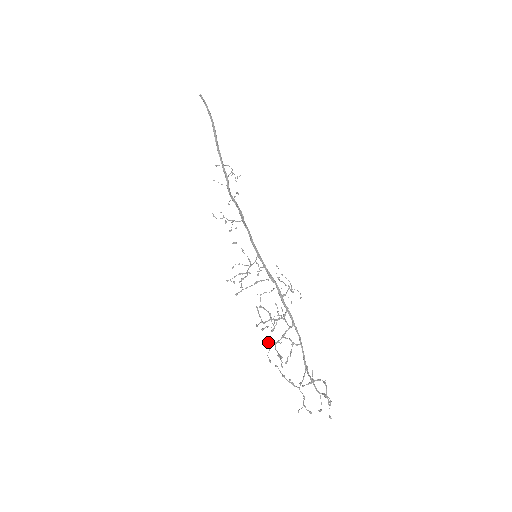
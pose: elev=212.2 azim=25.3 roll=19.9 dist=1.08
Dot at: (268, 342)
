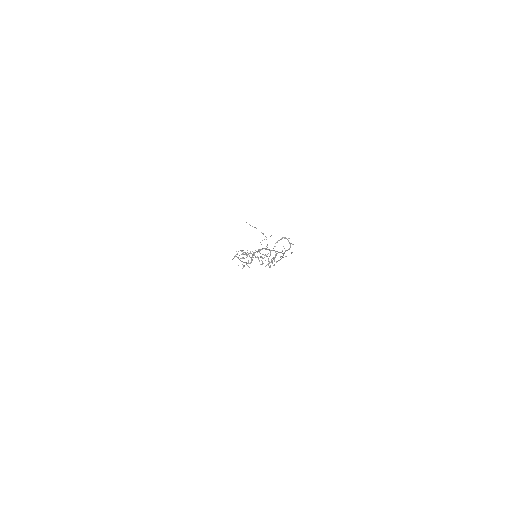
Dot at: occluded
